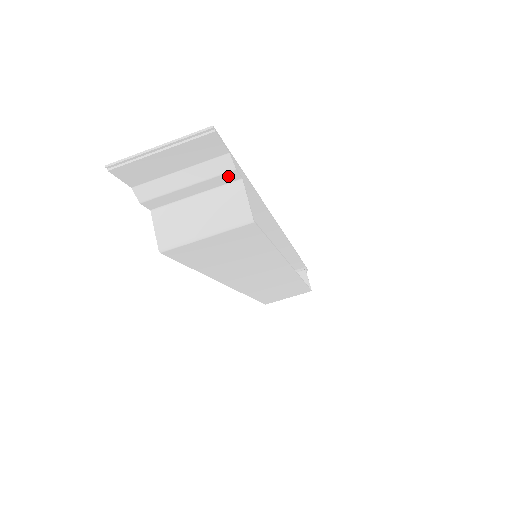
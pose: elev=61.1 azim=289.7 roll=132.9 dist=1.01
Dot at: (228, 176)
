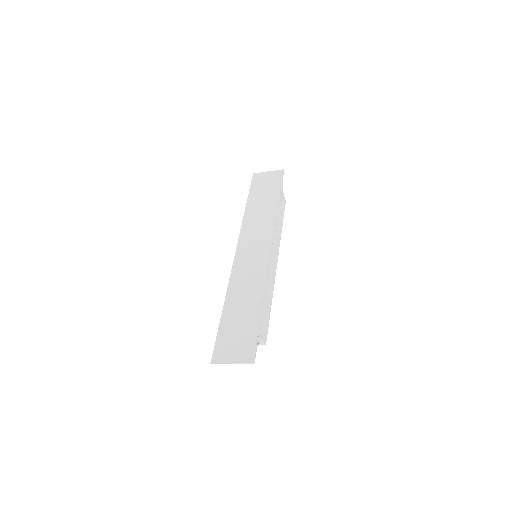
Dot at: occluded
